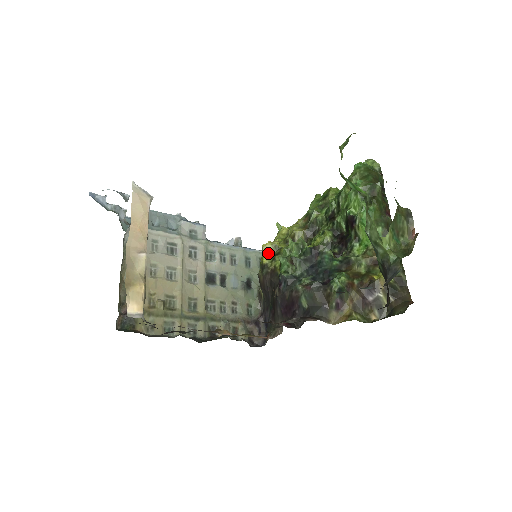
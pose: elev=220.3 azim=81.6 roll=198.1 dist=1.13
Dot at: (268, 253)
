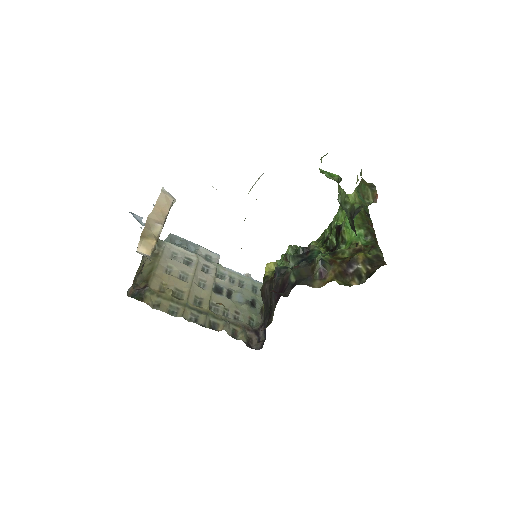
Dot at: (270, 270)
